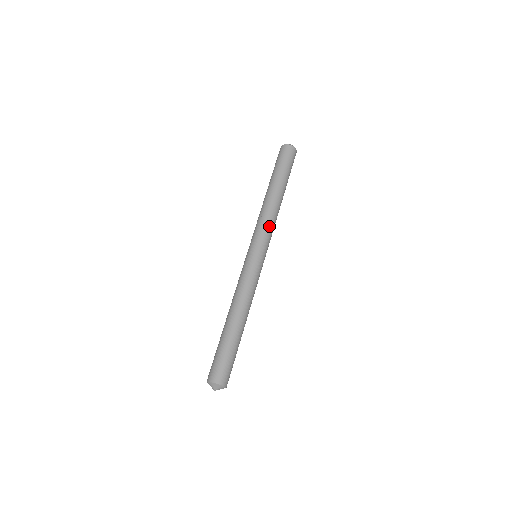
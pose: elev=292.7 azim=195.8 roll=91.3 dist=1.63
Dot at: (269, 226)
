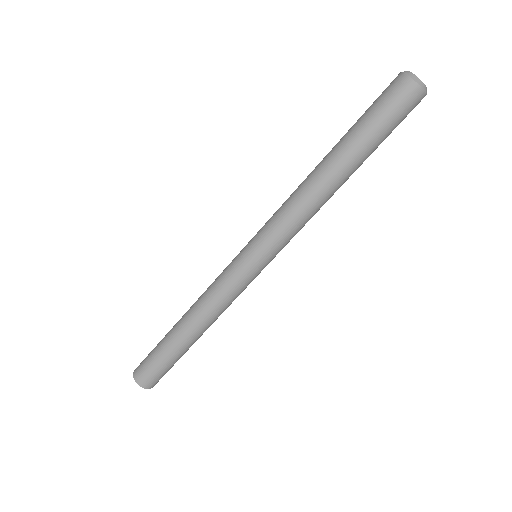
Dot at: (294, 228)
